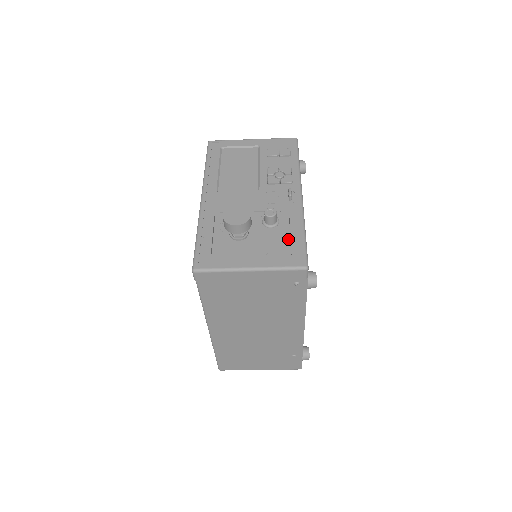
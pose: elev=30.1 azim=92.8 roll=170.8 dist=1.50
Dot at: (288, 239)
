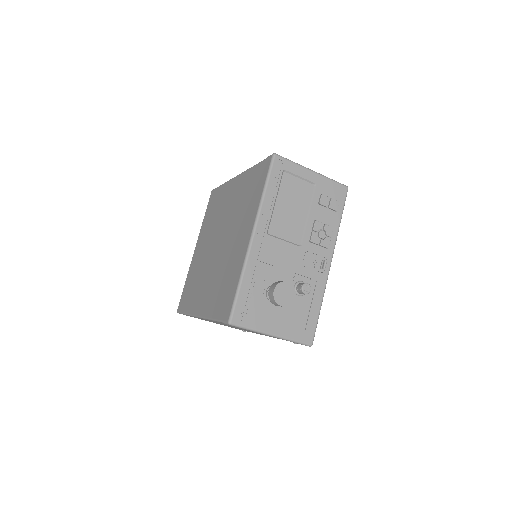
Dot at: (307, 313)
